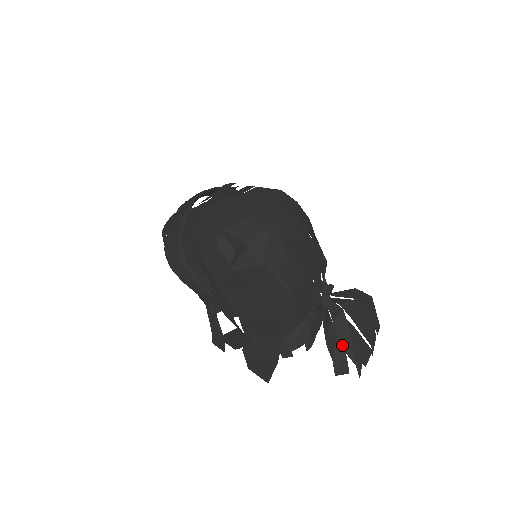
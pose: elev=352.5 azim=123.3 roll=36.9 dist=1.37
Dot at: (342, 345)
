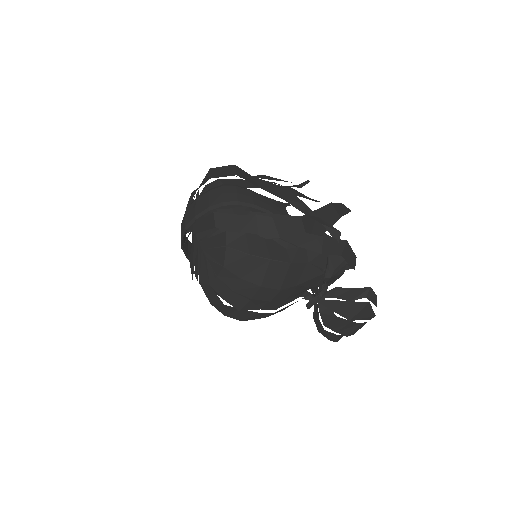
Dot at: (319, 331)
